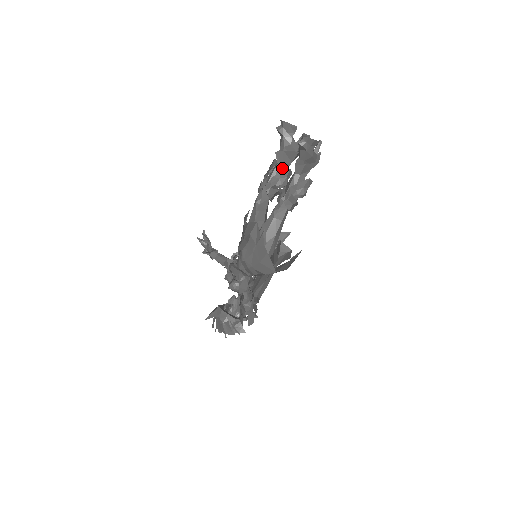
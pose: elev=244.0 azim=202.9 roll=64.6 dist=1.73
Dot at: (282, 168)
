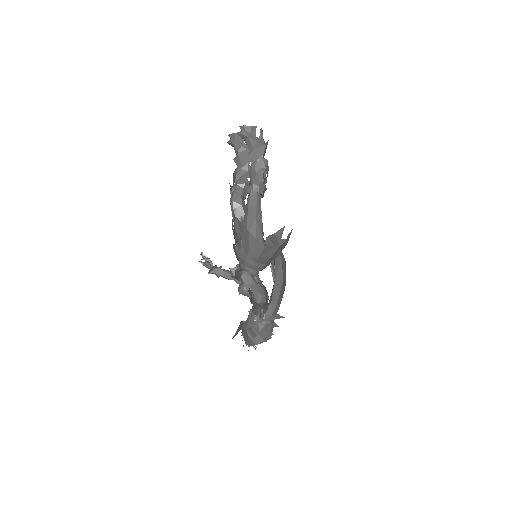
Dot at: occluded
